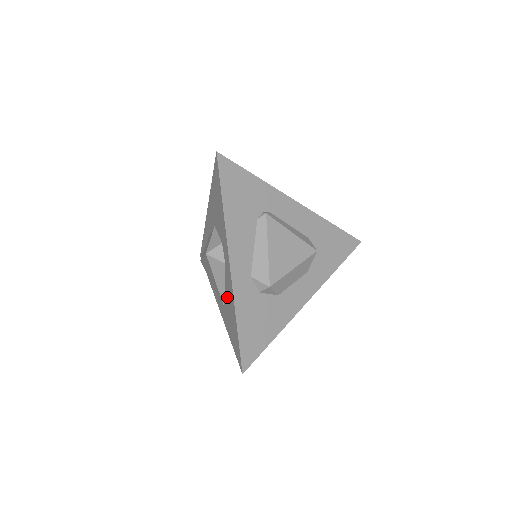
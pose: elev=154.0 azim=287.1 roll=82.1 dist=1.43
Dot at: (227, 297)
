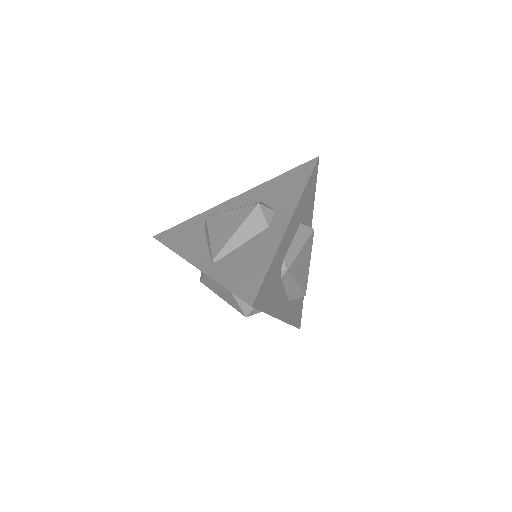
Dot at: occluded
